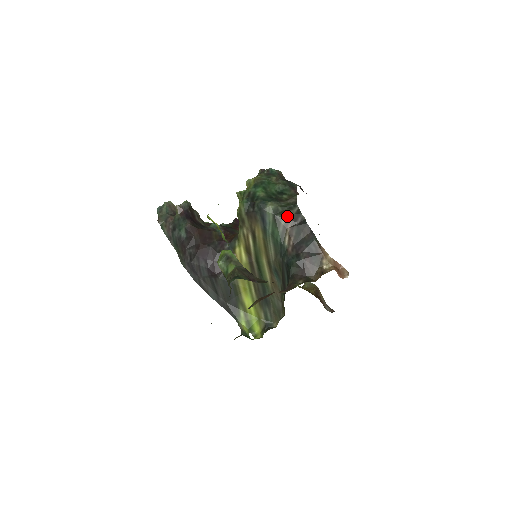
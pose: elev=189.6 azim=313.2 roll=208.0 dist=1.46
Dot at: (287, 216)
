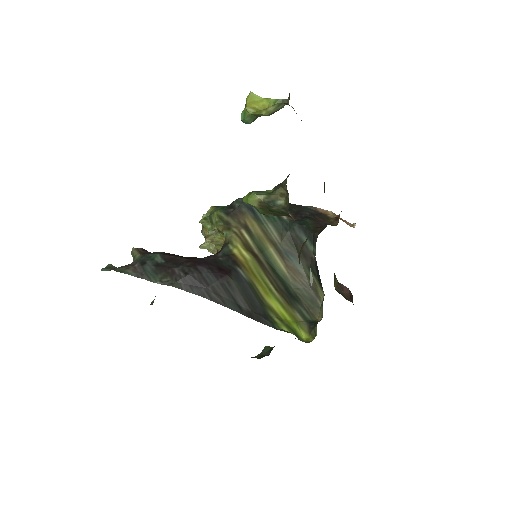
Dot at: occluded
